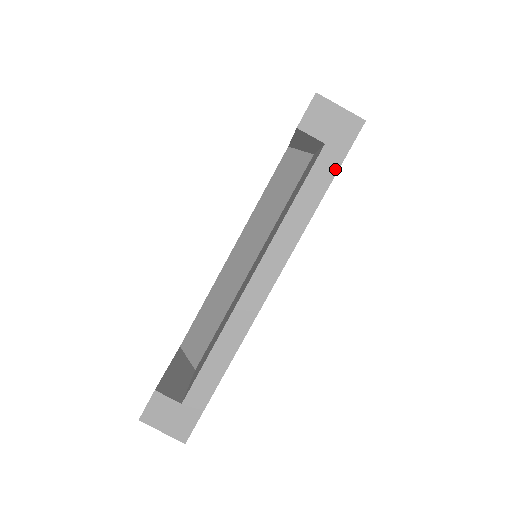
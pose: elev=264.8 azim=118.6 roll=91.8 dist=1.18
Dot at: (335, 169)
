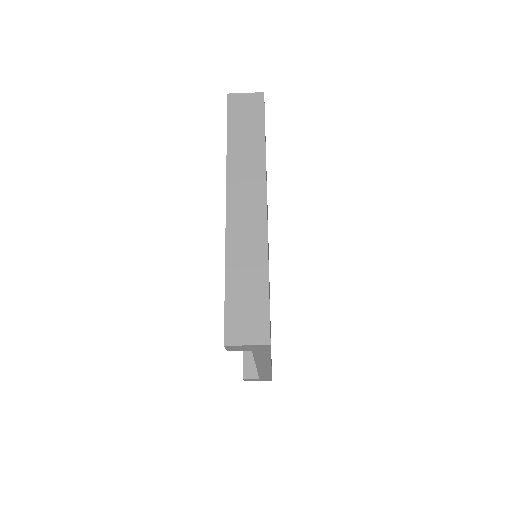
Dot at: (268, 353)
